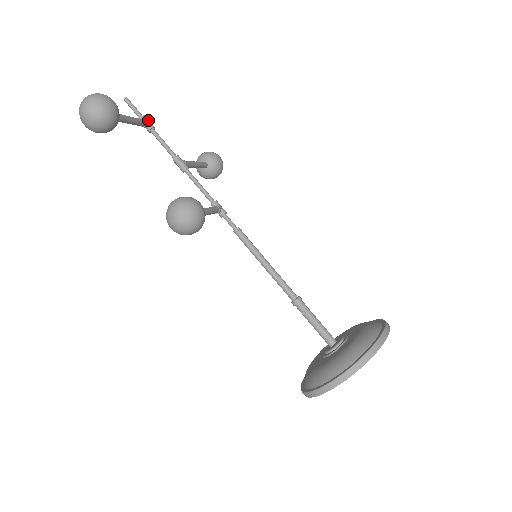
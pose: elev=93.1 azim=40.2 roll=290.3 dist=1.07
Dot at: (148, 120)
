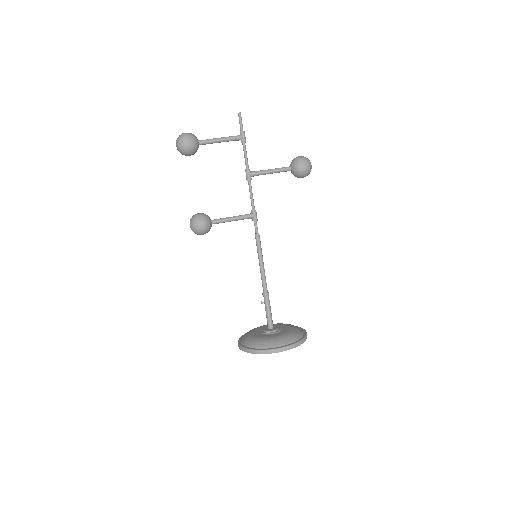
Dot at: (243, 135)
